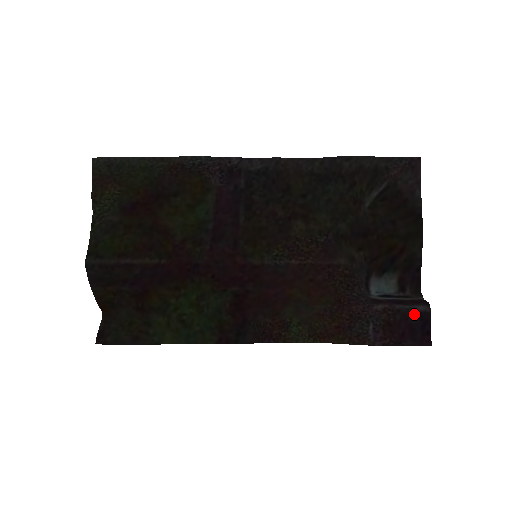
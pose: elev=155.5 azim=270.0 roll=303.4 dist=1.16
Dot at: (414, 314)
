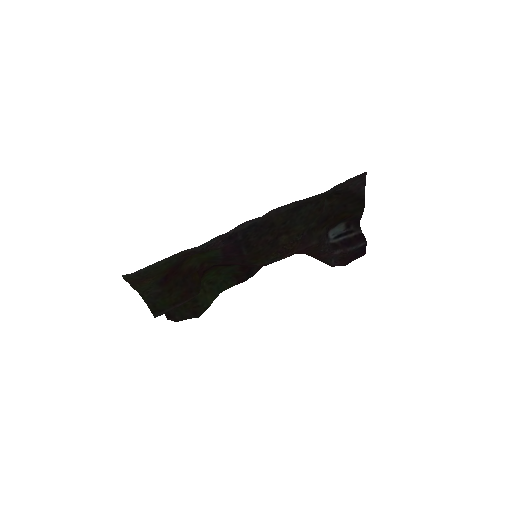
Dot at: (358, 249)
